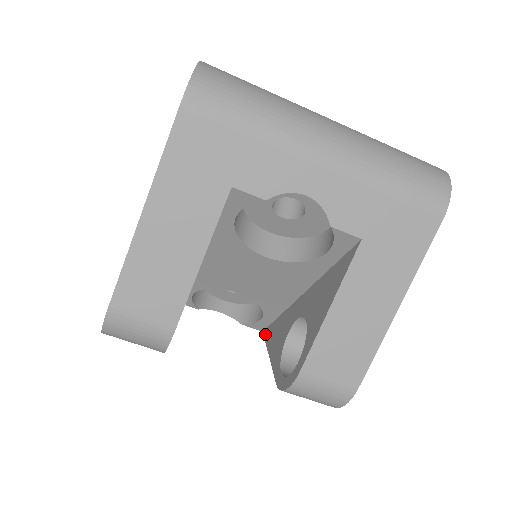
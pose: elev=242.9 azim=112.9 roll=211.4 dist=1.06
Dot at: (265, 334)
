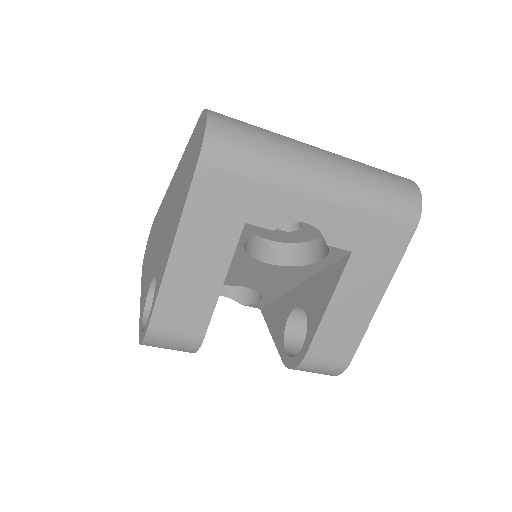
Dot at: (263, 312)
